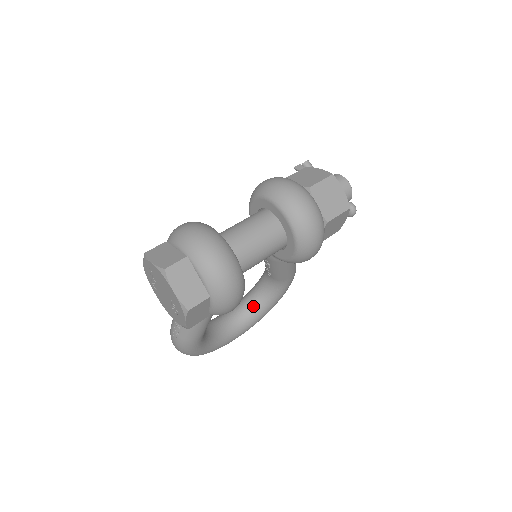
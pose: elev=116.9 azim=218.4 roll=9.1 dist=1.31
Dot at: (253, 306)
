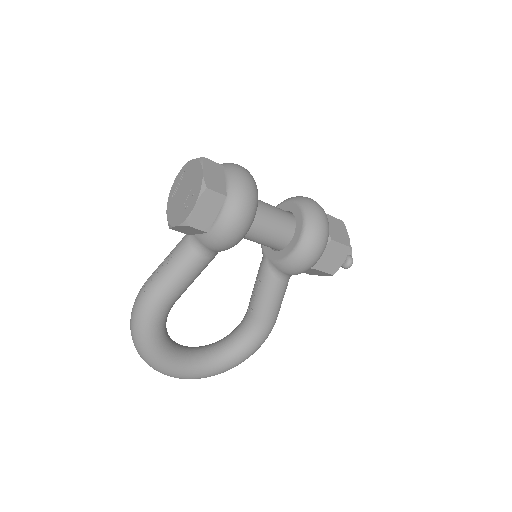
Dot at: (216, 349)
